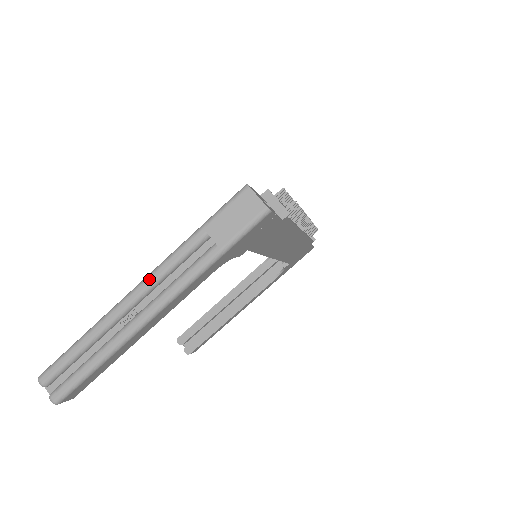
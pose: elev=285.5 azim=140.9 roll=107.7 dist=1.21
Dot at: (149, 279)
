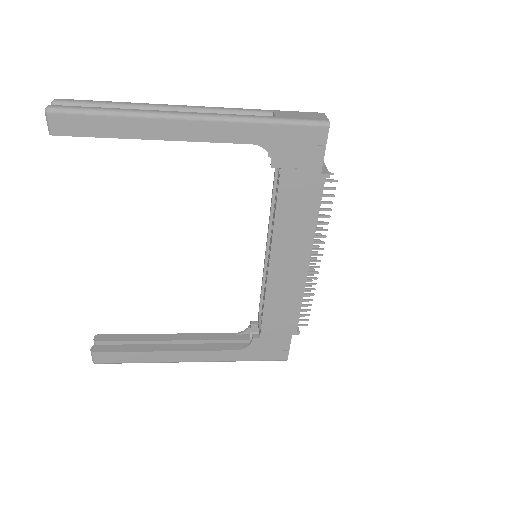
Dot at: (207, 107)
